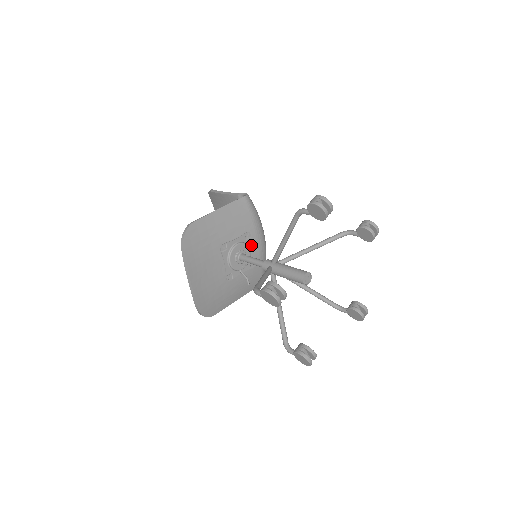
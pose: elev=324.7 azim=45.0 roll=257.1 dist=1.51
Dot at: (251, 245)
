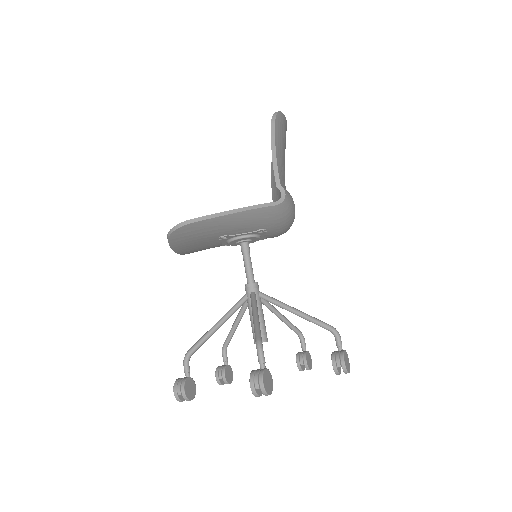
Dot at: (264, 234)
